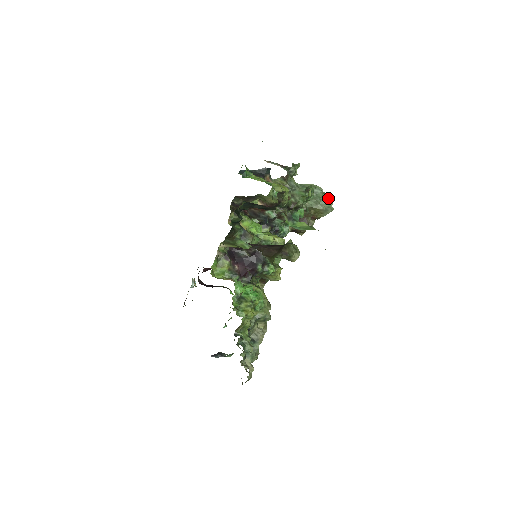
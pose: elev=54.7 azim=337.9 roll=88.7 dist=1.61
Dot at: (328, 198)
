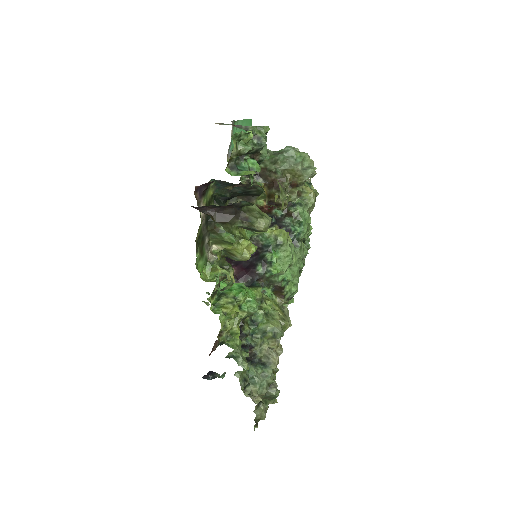
Dot at: (306, 157)
